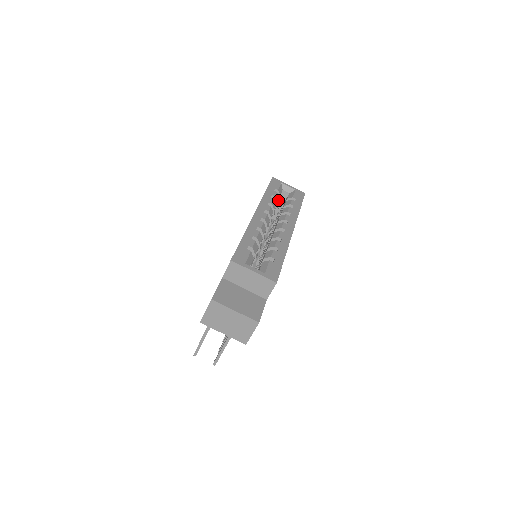
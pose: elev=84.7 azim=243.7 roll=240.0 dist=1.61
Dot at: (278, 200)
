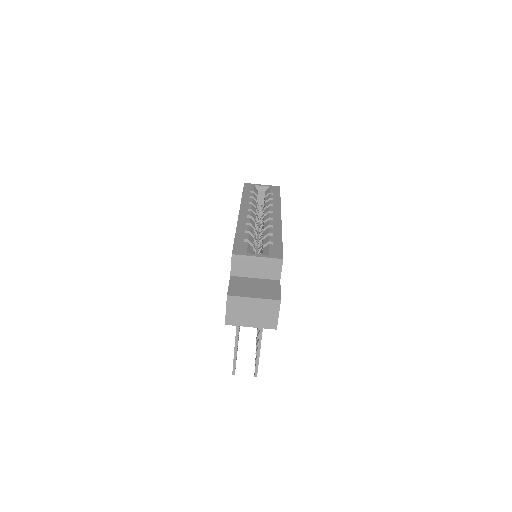
Dot at: occluded
